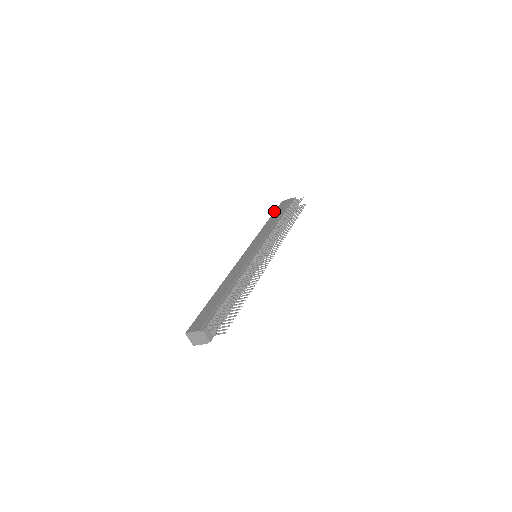
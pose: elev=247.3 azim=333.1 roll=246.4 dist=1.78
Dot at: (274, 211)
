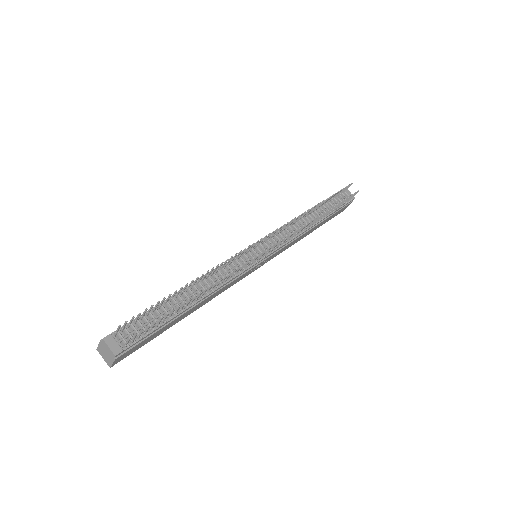
Dot at: occluded
